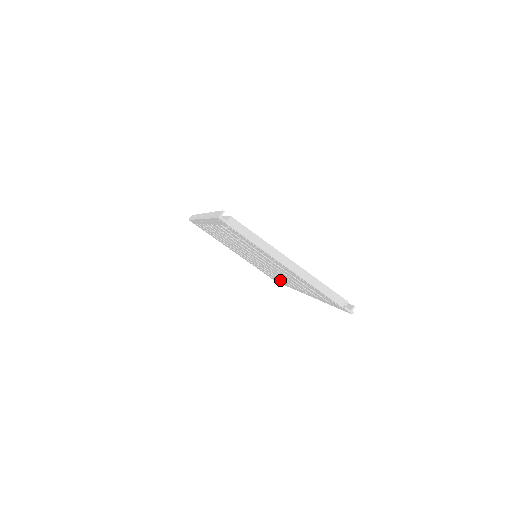
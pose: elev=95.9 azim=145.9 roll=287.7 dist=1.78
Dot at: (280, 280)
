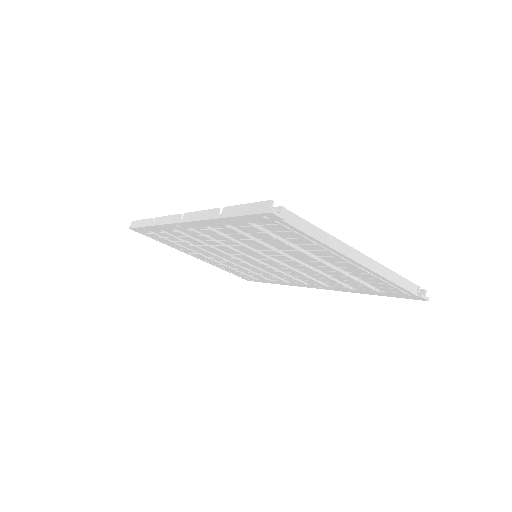
Dot at: (270, 278)
